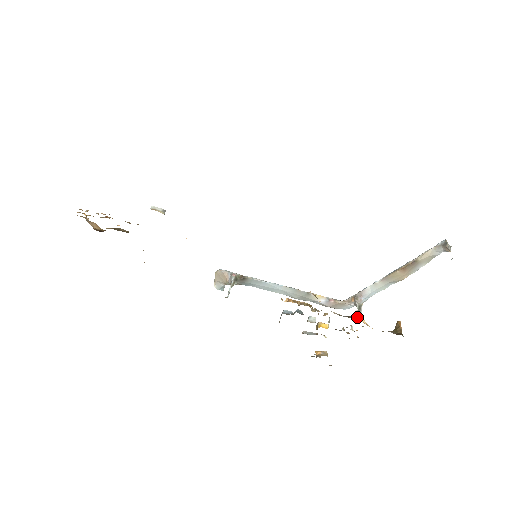
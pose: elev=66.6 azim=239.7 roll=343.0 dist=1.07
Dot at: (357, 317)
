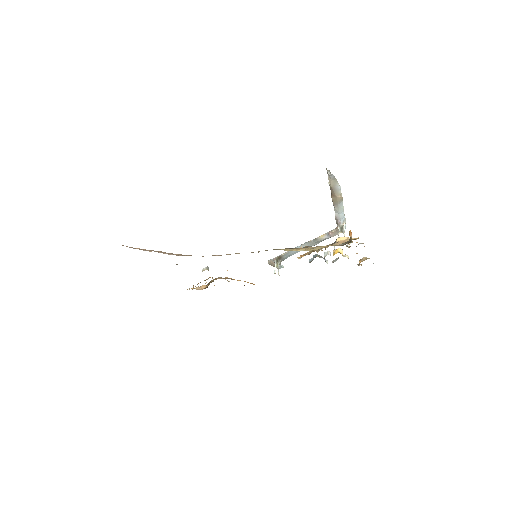
Dot at: (337, 240)
